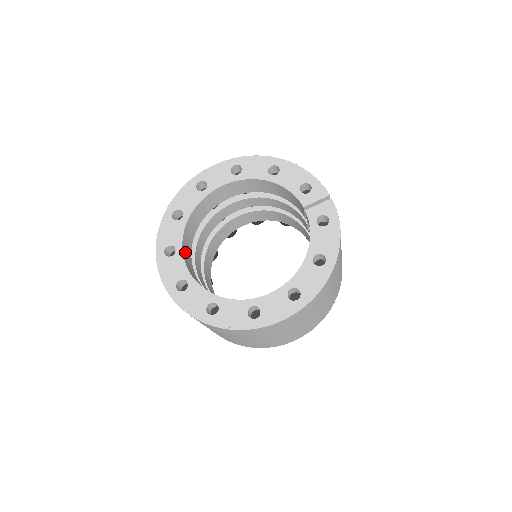
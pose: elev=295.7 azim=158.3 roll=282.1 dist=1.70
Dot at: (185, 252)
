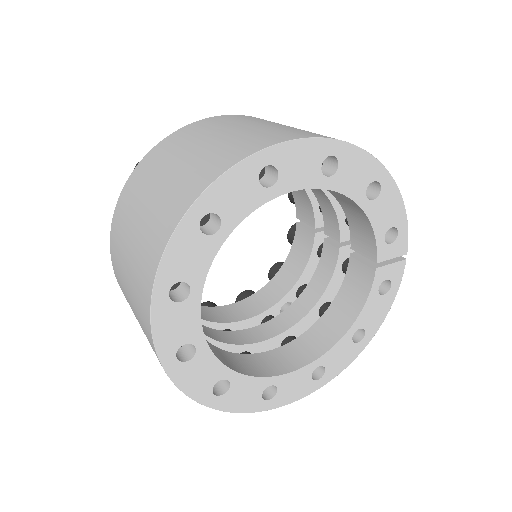
Dot at: occluded
